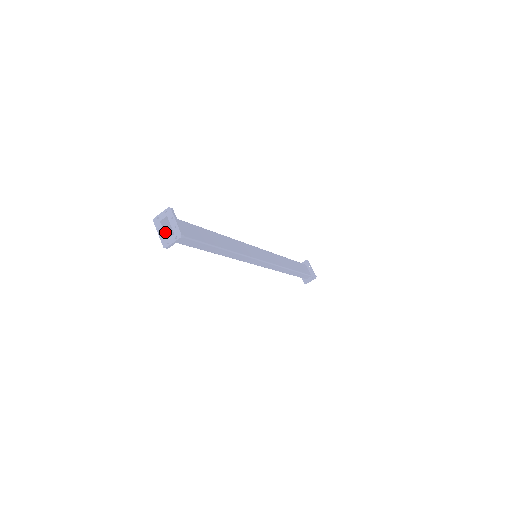
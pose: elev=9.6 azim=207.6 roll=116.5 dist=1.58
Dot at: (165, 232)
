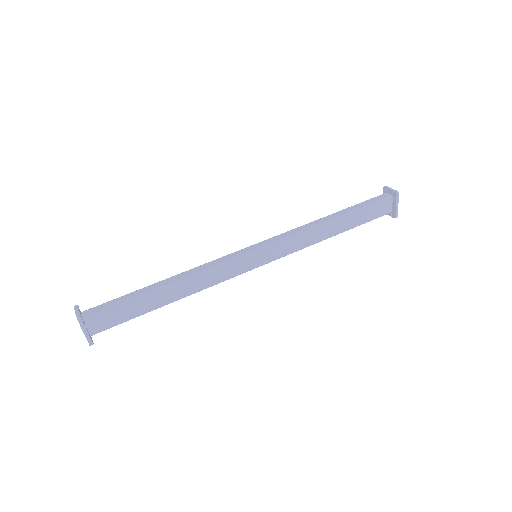
Dot at: occluded
